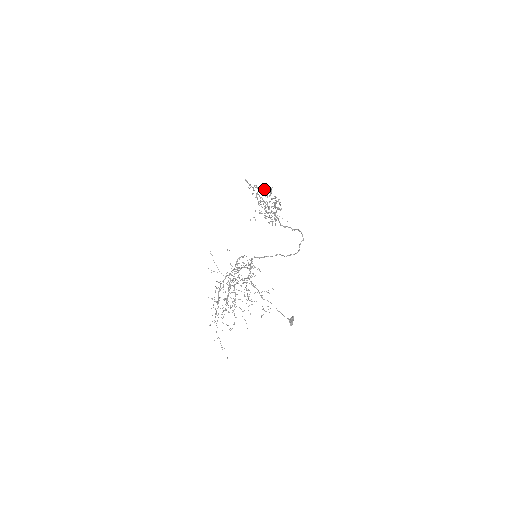
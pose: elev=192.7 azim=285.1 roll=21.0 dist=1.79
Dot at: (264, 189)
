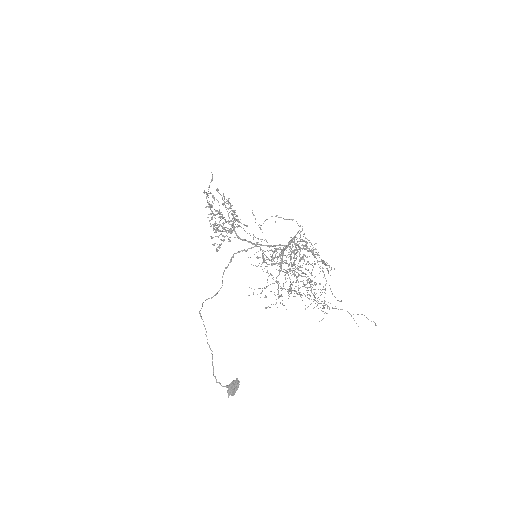
Dot at: occluded
